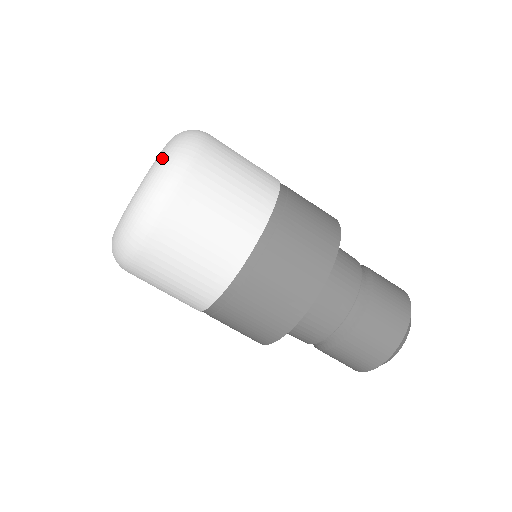
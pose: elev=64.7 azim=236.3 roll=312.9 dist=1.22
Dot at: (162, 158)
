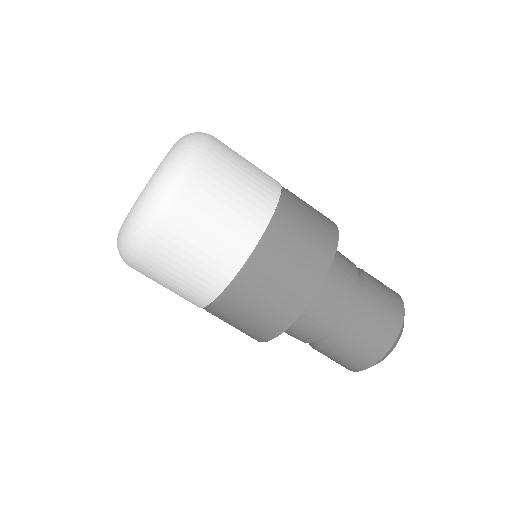
Dot at: occluded
